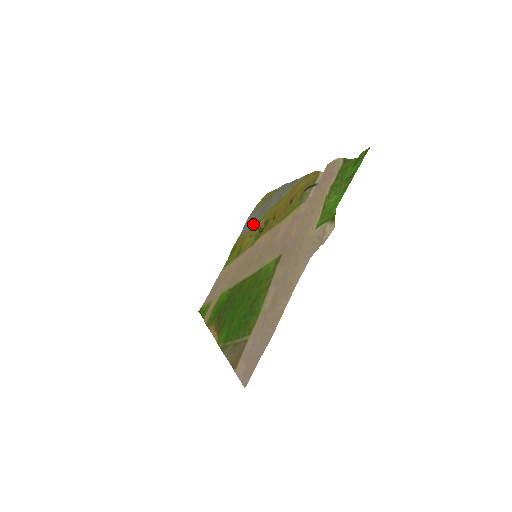
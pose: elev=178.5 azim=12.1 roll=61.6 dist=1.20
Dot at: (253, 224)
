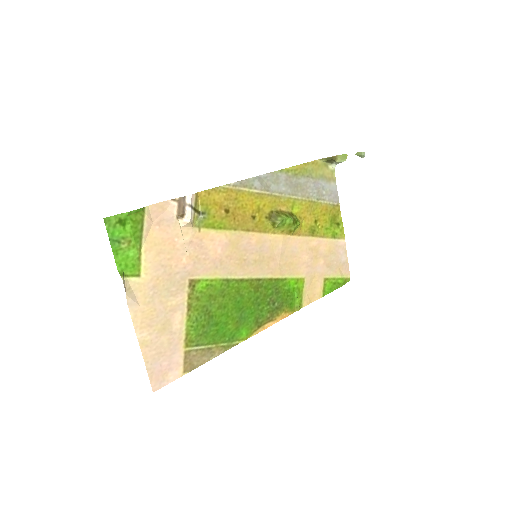
Dot at: (313, 198)
